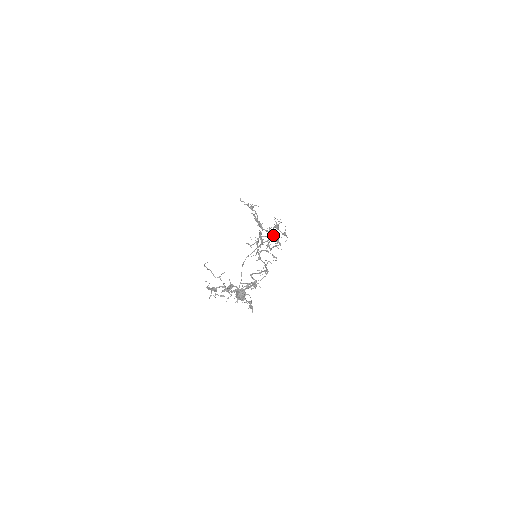
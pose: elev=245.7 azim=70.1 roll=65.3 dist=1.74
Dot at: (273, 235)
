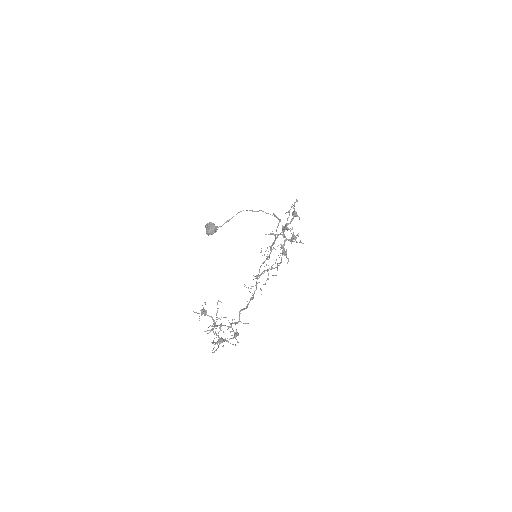
Dot at: (284, 244)
